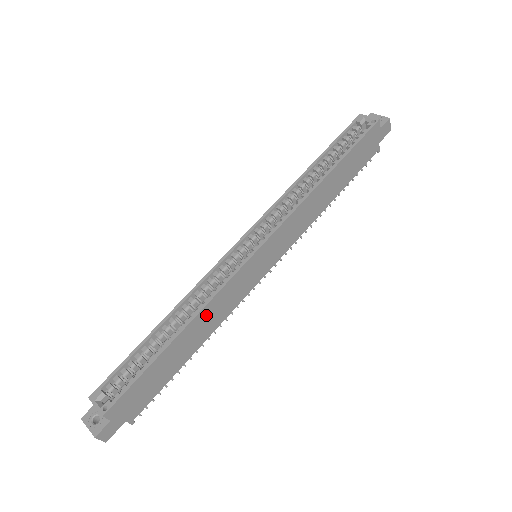
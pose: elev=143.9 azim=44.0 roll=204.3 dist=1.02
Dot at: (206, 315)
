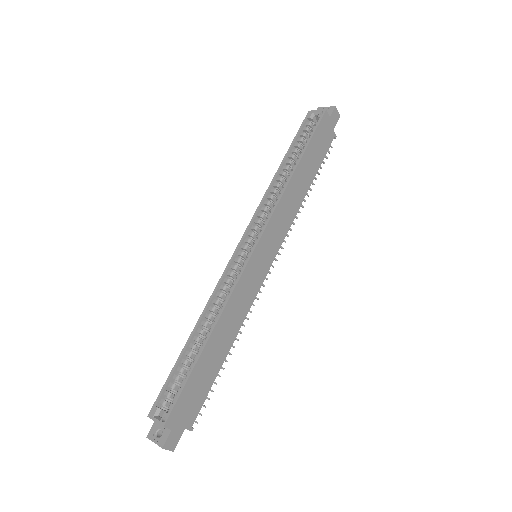
Dot at: (227, 317)
